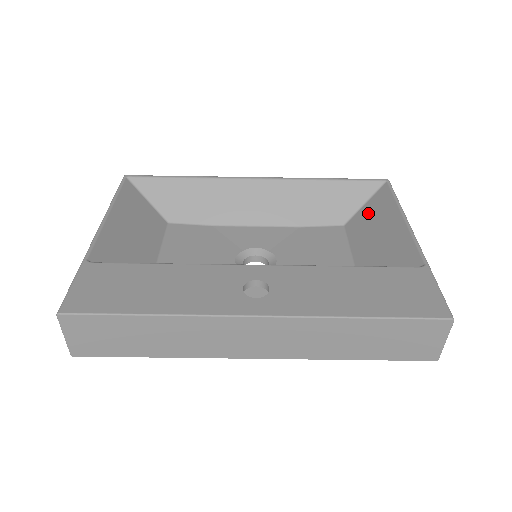
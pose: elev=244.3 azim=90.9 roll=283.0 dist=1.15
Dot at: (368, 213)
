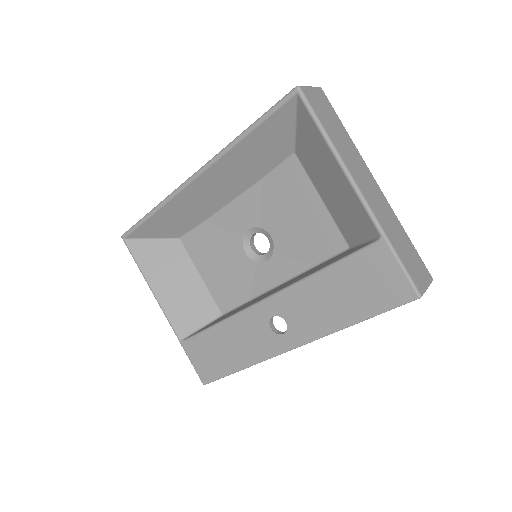
Dot at: (306, 143)
